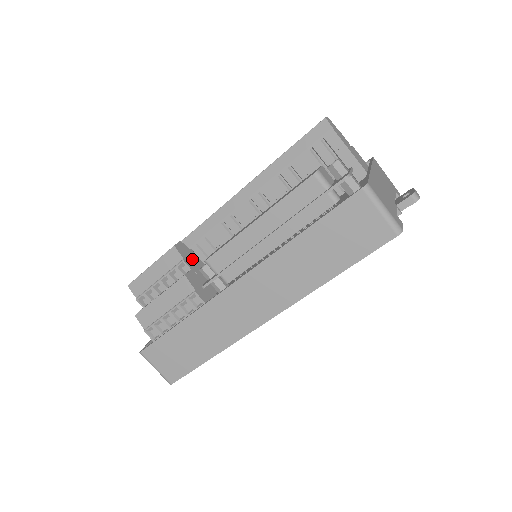
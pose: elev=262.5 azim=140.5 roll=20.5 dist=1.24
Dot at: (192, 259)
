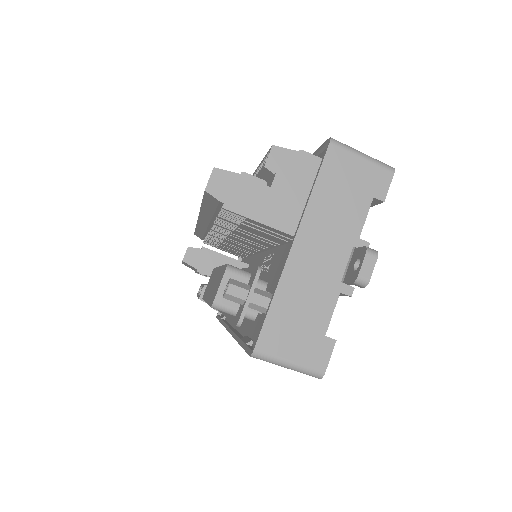
Dot at: (206, 260)
